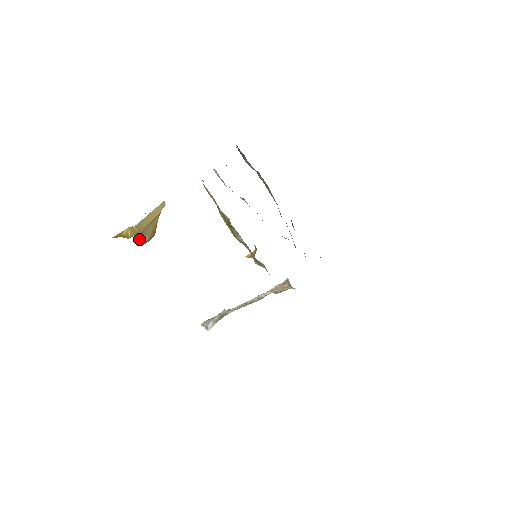
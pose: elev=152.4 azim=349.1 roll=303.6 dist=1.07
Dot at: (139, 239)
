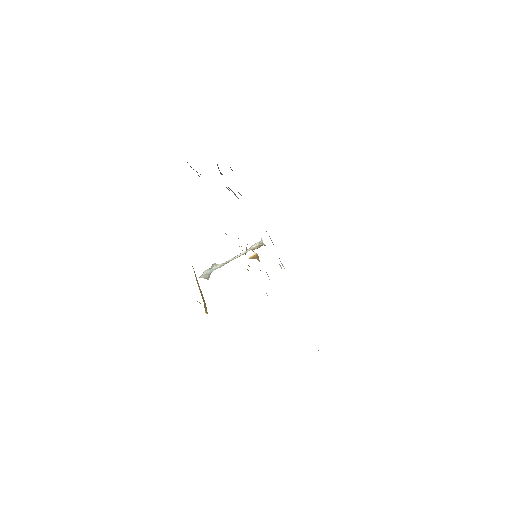
Dot at: (205, 306)
